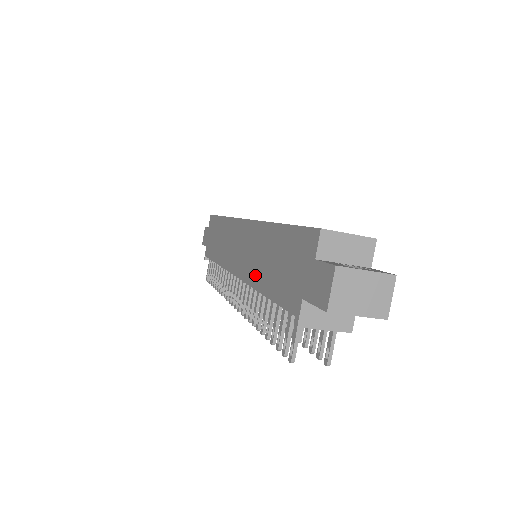
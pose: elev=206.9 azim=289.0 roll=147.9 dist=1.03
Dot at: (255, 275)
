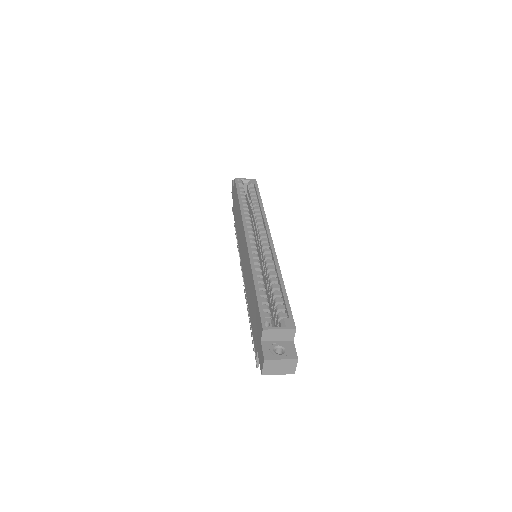
Dot at: (247, 293)
